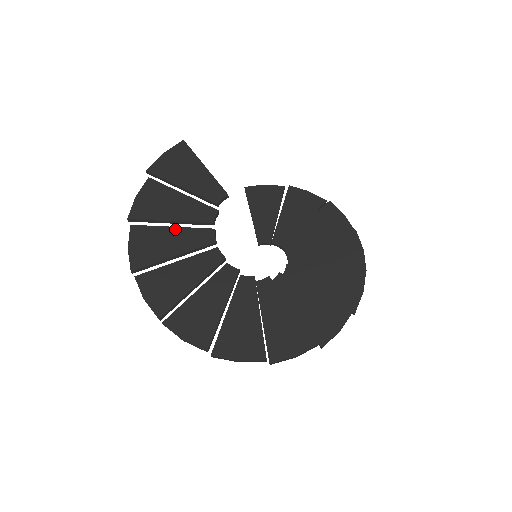
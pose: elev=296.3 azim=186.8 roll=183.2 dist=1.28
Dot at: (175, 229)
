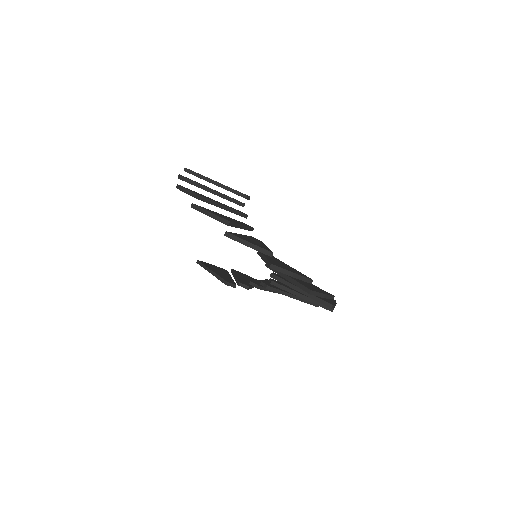
Dot at: occluded
